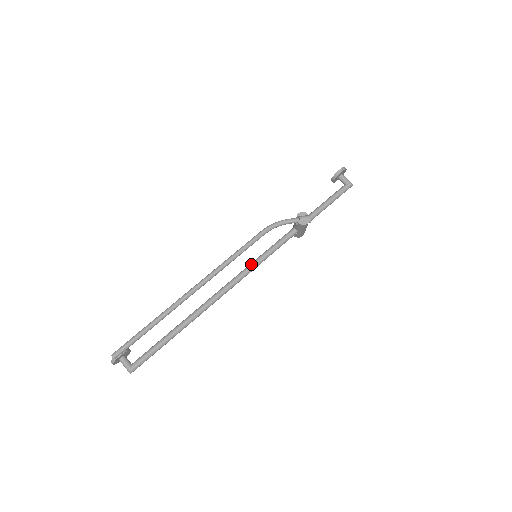
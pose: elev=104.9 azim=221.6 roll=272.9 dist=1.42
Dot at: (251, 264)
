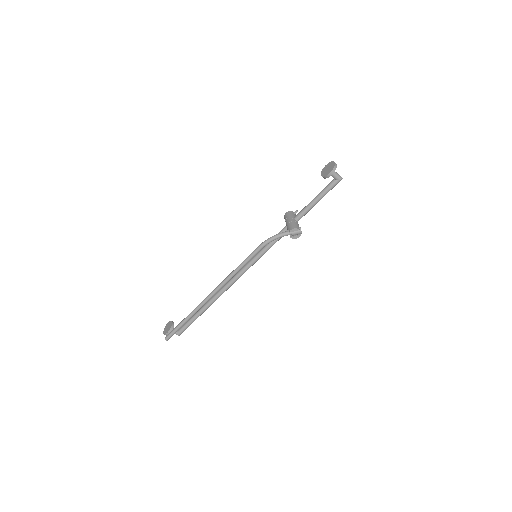
Dot at: (253, 261)
